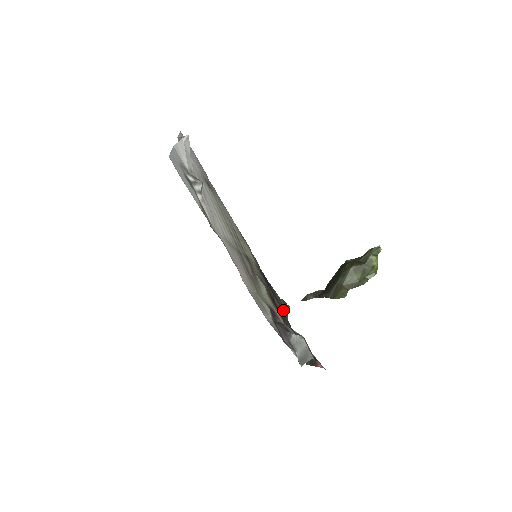
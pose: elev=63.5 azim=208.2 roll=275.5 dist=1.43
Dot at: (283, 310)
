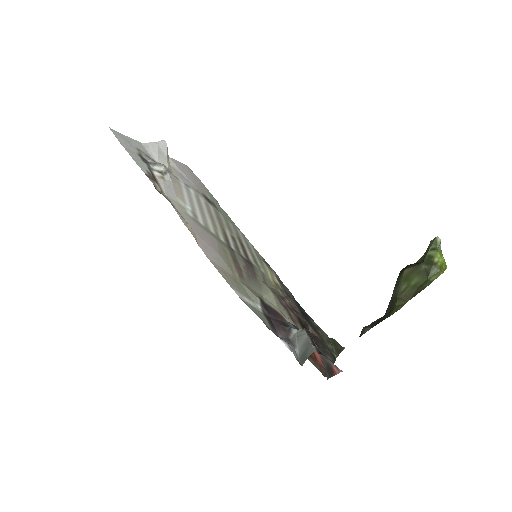
Dot at: (329, 347)
